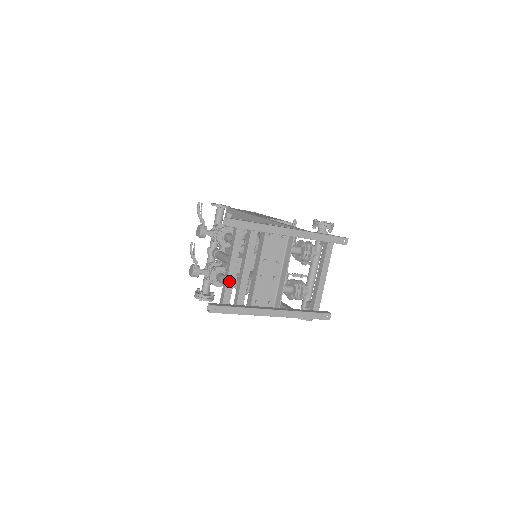
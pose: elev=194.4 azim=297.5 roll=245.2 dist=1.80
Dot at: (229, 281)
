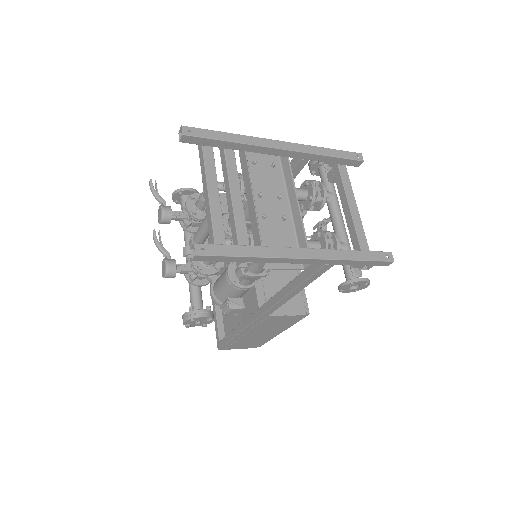
Dot at: (214, 216)
